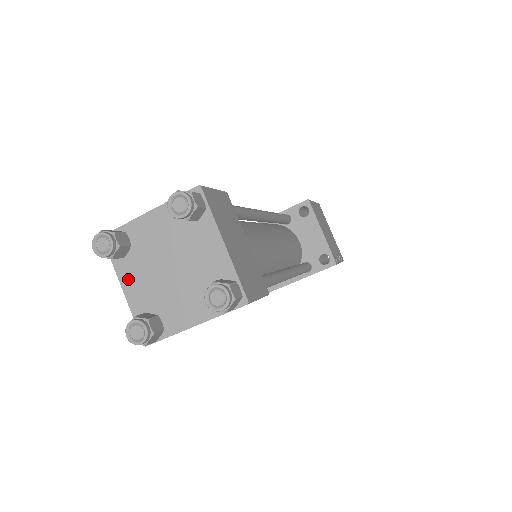
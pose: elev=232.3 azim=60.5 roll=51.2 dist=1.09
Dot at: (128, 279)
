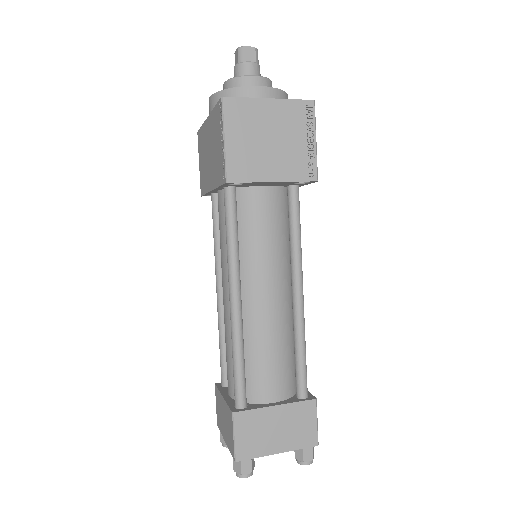
Dot at: occluded
